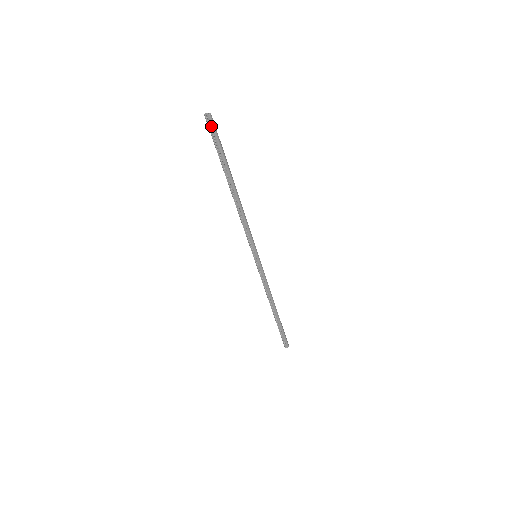
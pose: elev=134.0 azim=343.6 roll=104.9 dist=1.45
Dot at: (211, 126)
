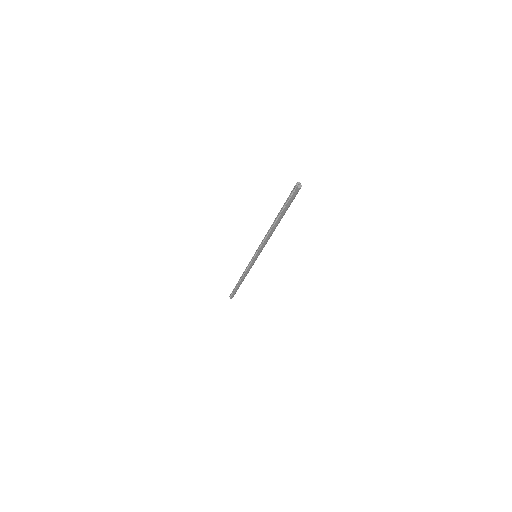
Dot at: (294, 192)
